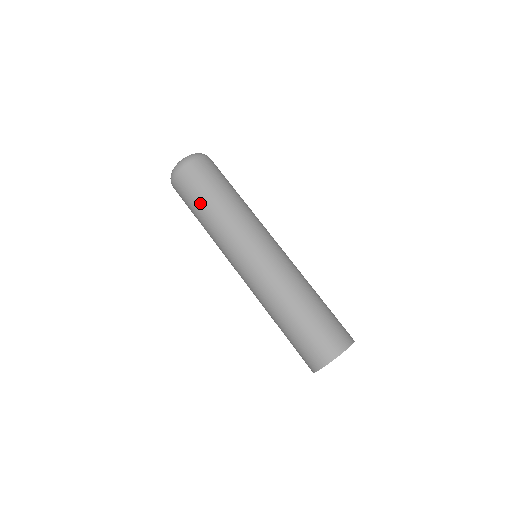
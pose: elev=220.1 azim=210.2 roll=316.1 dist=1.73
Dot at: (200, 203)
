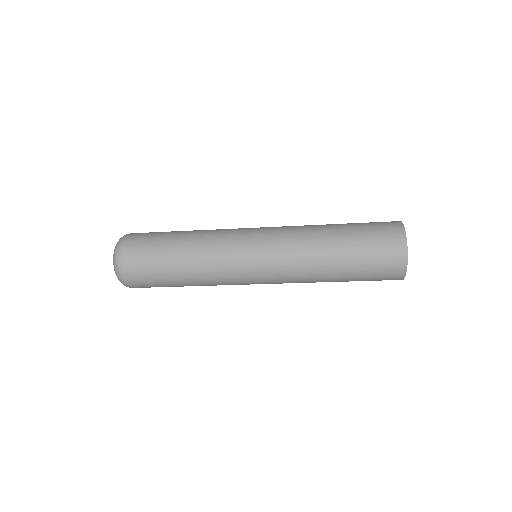
Dot at: (167, 256)
